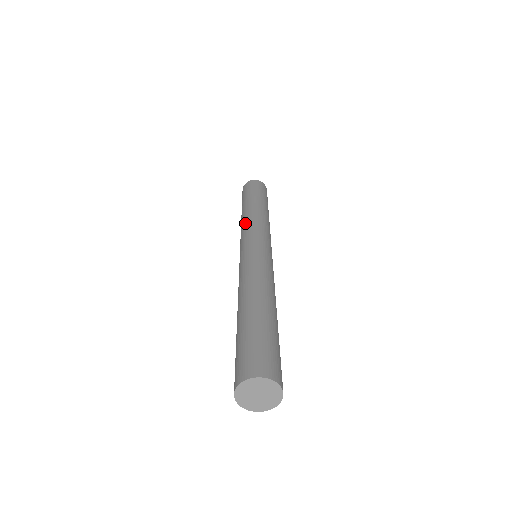
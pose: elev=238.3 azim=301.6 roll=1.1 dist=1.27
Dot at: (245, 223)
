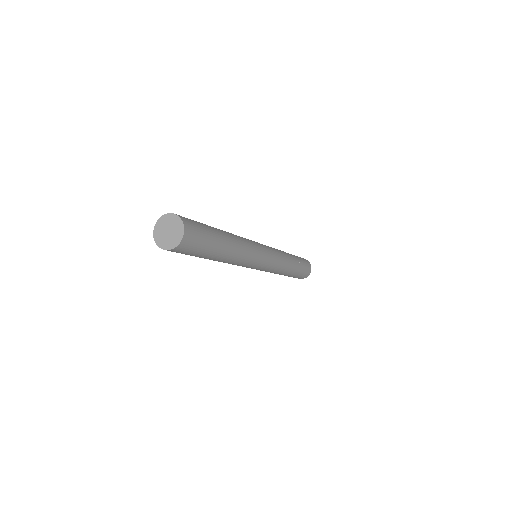
Dot at: occluded
